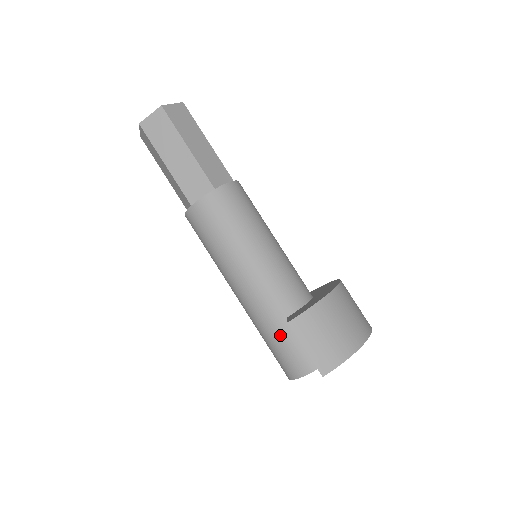
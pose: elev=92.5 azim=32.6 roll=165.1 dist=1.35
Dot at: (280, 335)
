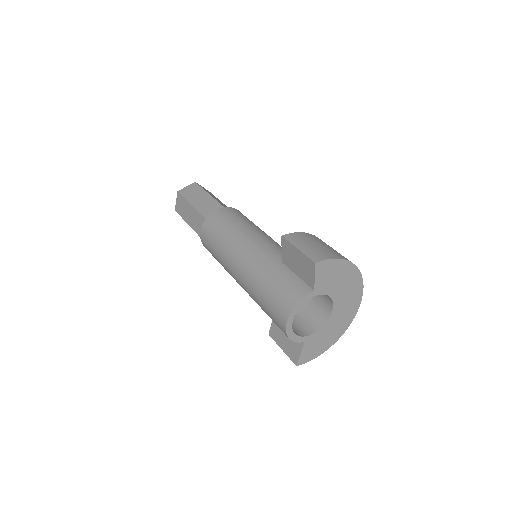
Dot at: (276, 274)
